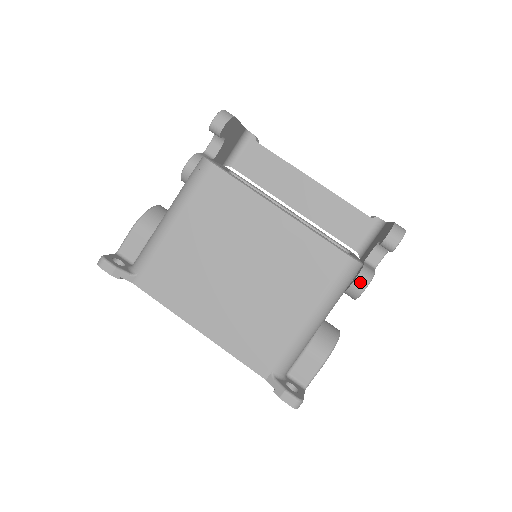
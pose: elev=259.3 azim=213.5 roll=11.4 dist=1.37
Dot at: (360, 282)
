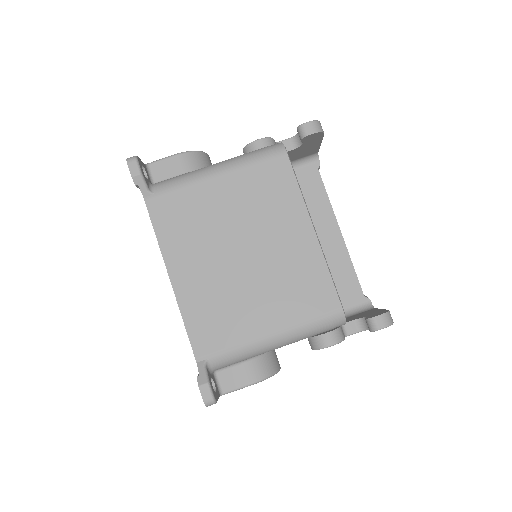
Dot at: (329, 338)
